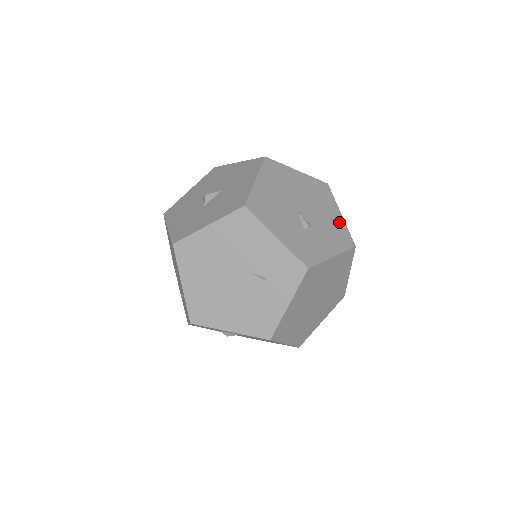
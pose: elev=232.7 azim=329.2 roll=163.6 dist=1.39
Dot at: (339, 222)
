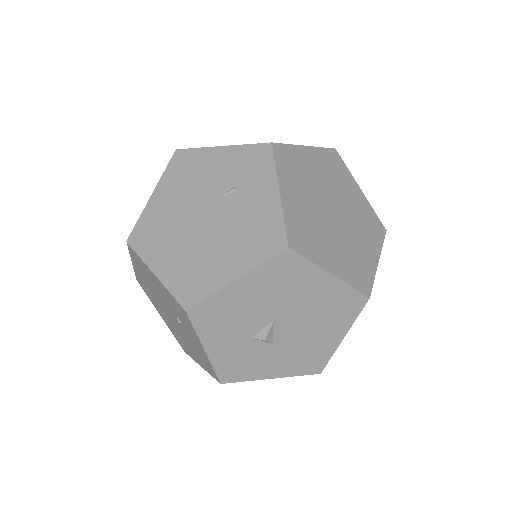
Dot at: occluded
